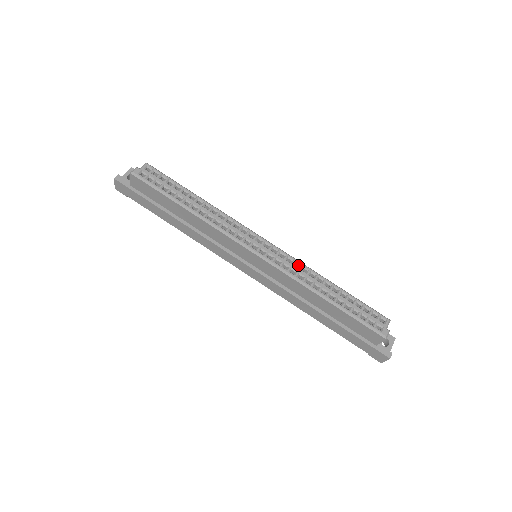
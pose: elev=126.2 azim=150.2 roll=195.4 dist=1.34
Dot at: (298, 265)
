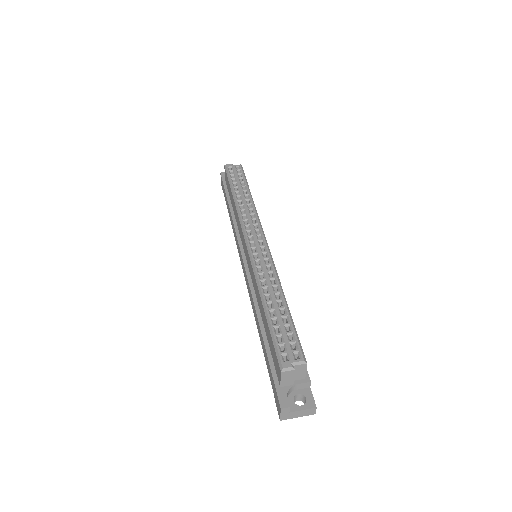
Dot at: (271, 269)
